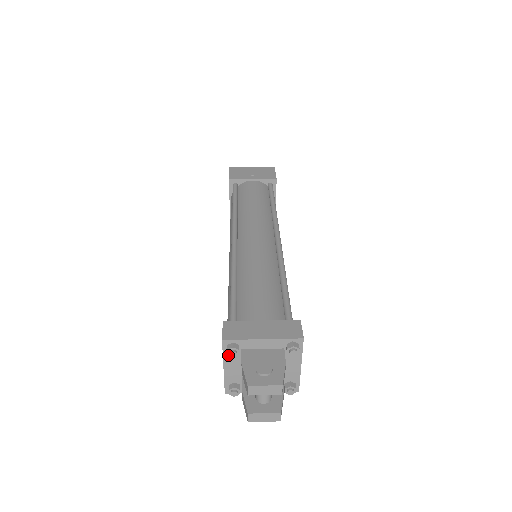
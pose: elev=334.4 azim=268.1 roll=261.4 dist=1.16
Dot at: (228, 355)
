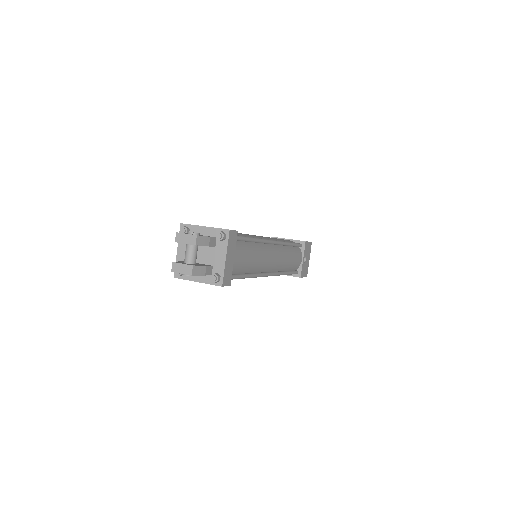
Dot at: occluded
